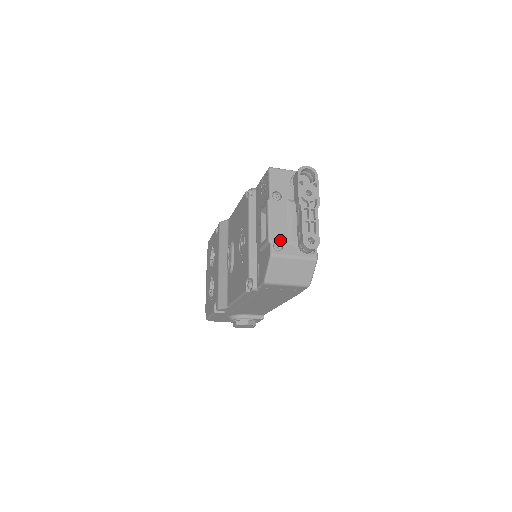
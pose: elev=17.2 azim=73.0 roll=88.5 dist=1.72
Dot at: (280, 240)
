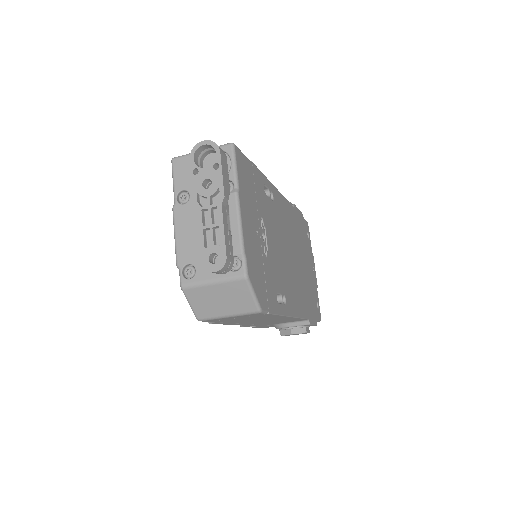
Dot at: (190, 262)
